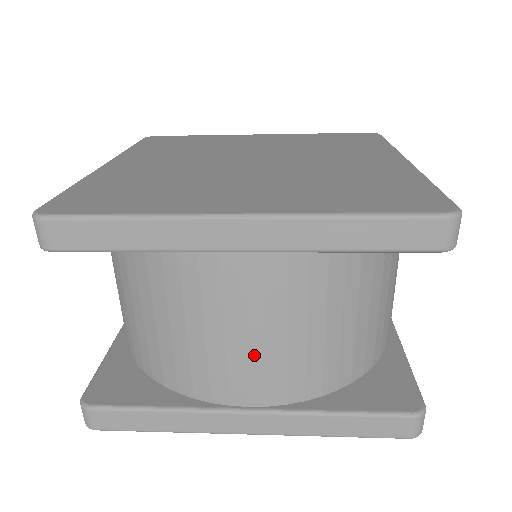
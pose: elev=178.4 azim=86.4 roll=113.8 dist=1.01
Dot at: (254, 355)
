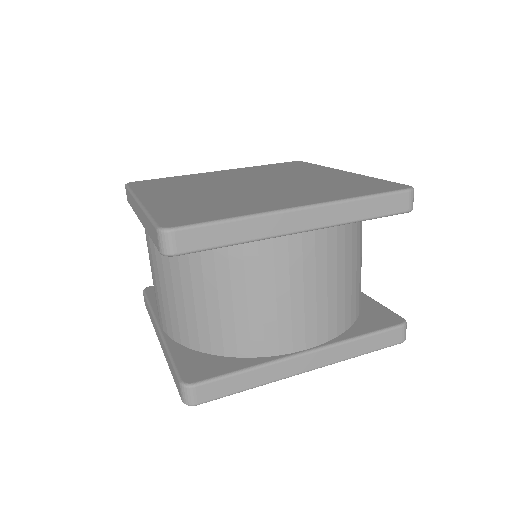
Dot at: (309, 307)
